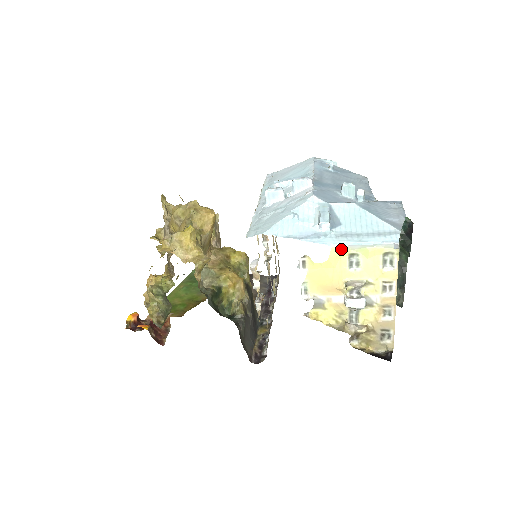
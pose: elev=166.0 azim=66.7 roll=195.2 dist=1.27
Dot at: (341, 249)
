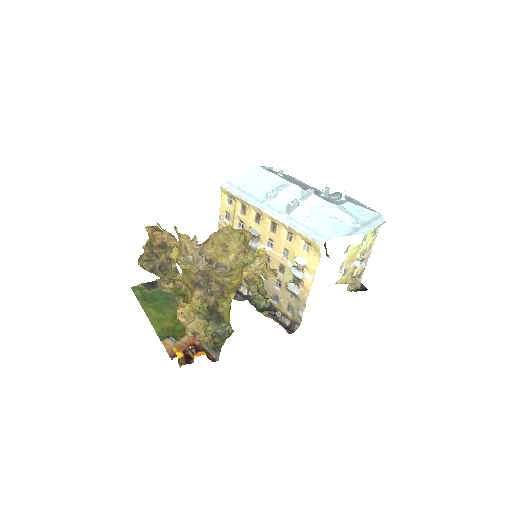
Dot at: occluded
